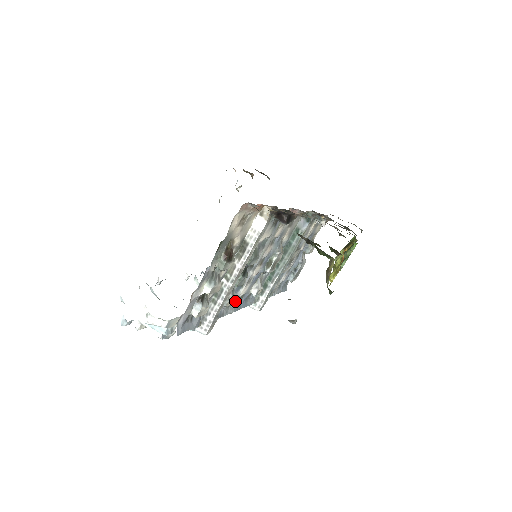
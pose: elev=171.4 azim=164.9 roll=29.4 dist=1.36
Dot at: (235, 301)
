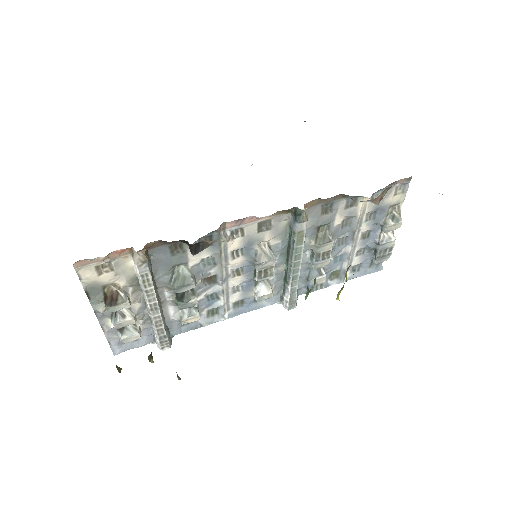
Dot at: (222, 310)
